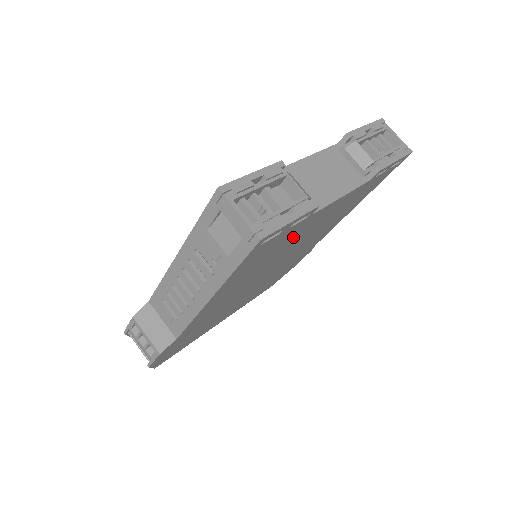
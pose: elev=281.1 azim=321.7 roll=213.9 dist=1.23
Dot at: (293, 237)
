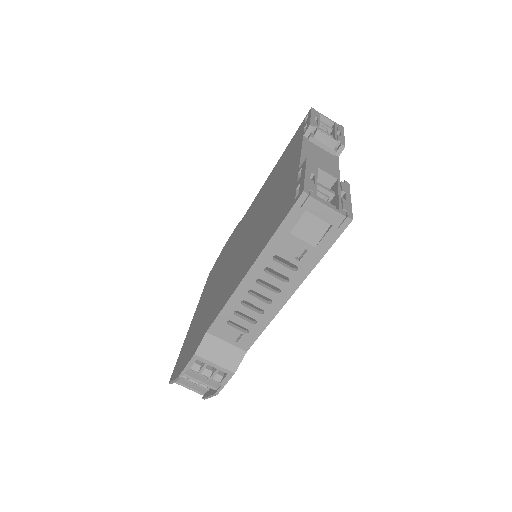
Dot at: occluded
